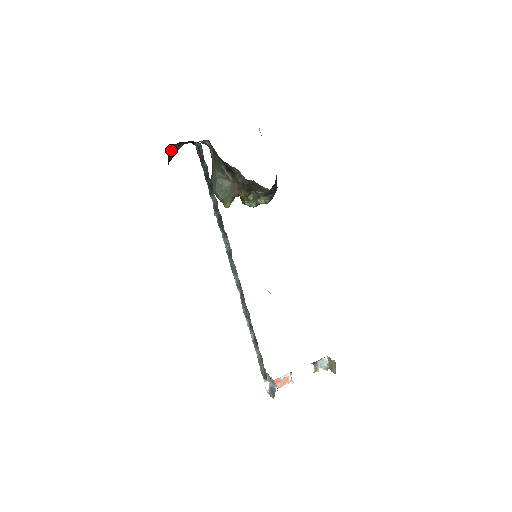
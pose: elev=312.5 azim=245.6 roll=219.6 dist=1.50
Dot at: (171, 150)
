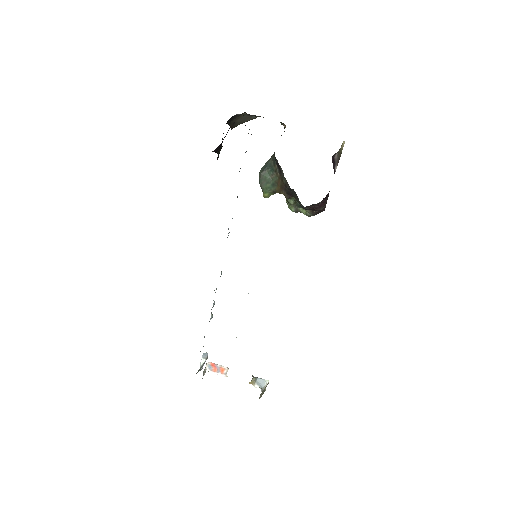
Dot at: (238, 116)
